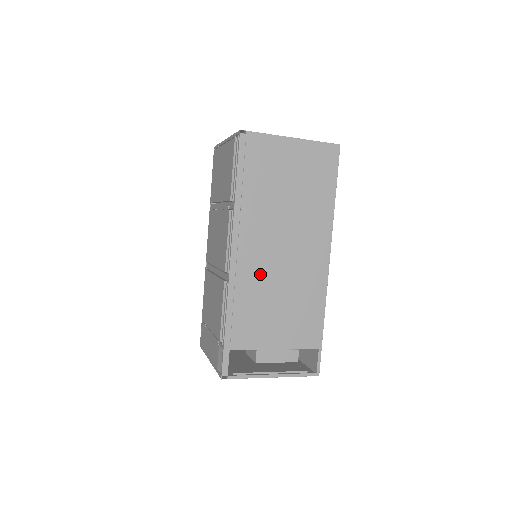
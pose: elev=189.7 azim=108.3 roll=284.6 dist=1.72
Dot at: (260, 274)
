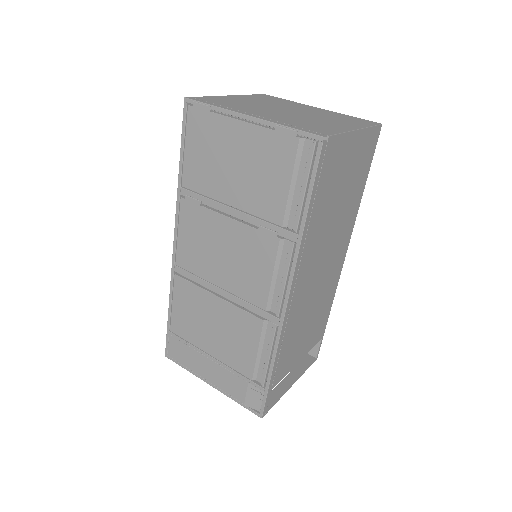
Dot at: (304, 302)
